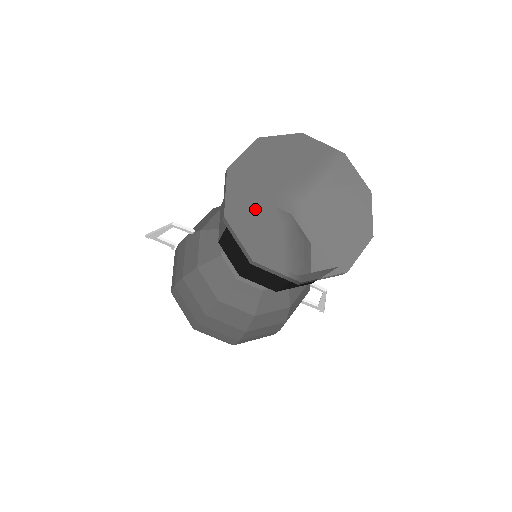
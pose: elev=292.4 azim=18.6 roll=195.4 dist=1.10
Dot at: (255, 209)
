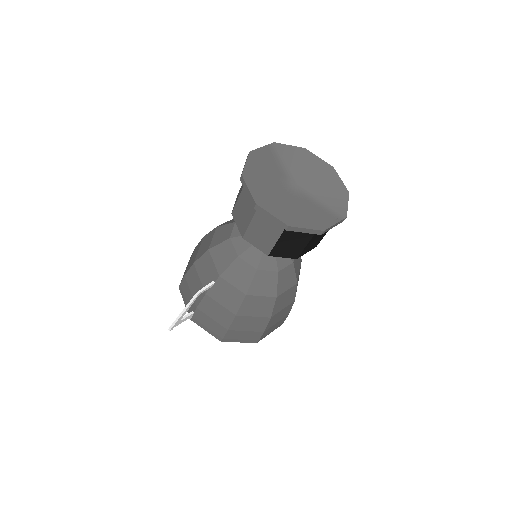
Dot at: (291, 208)
